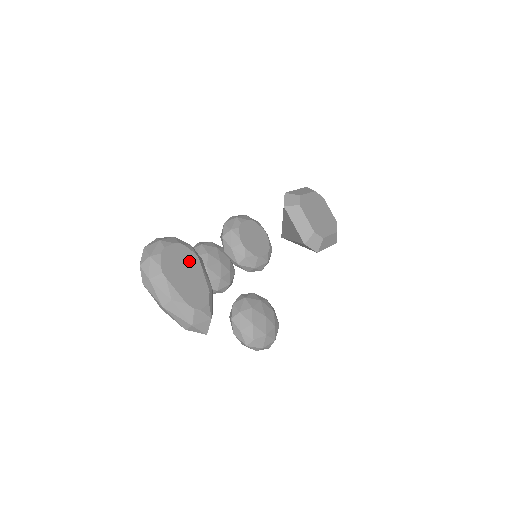
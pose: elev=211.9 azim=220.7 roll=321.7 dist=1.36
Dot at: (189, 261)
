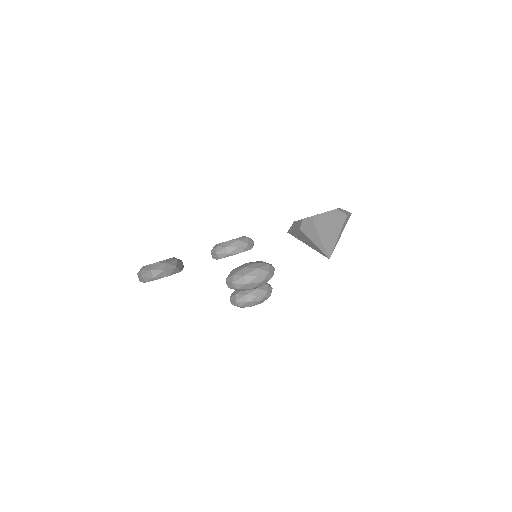
Dot at: occluded
